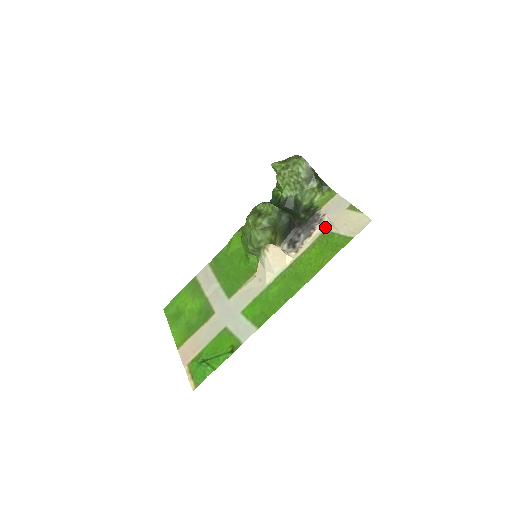
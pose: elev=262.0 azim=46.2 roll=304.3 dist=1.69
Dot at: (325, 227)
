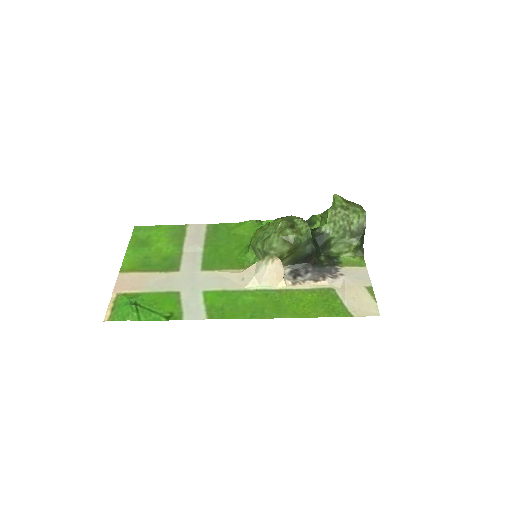
Dot at: (335, 285)
